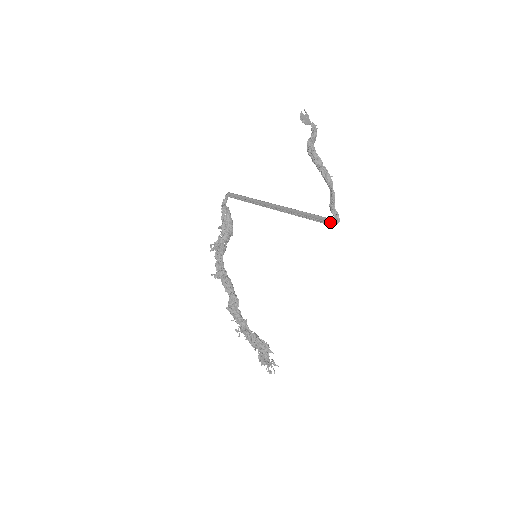
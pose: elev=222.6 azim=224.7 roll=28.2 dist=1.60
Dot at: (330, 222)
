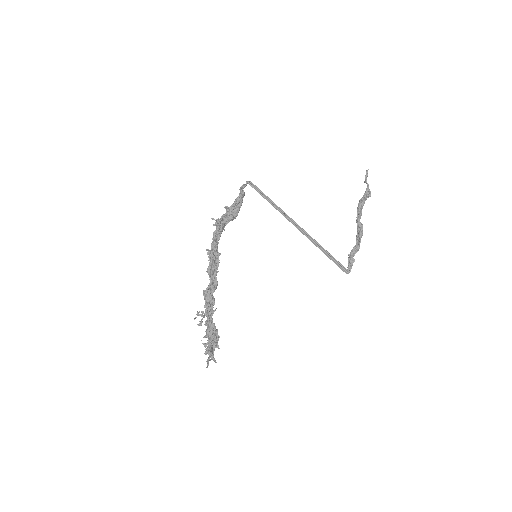
Dot at: (344, 269)
